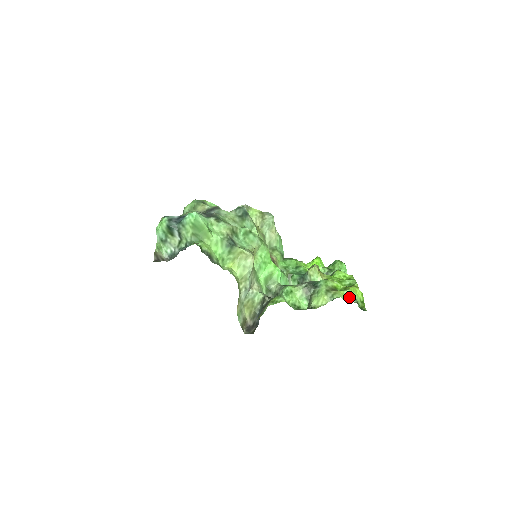
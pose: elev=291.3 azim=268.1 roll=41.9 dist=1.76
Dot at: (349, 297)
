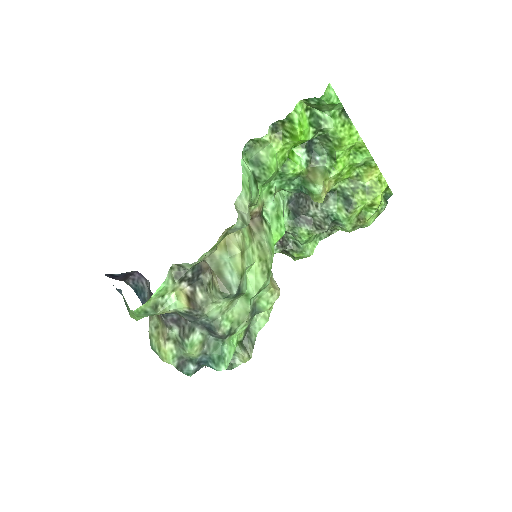
Dot at: (377, 211)
